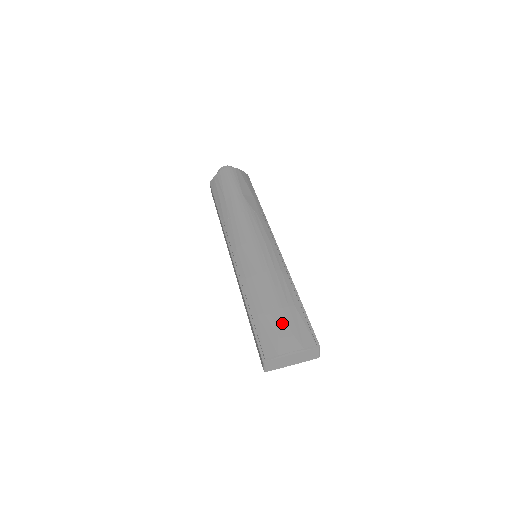
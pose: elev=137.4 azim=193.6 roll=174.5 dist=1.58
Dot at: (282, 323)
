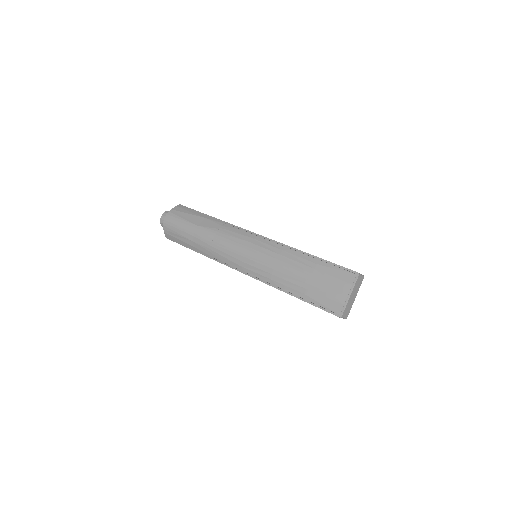
Dot at: (323, 283)
